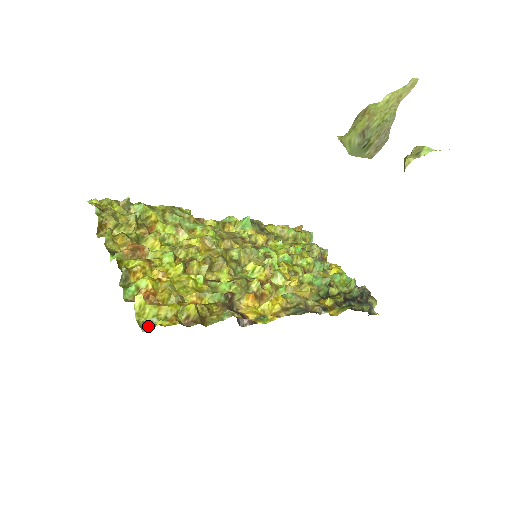
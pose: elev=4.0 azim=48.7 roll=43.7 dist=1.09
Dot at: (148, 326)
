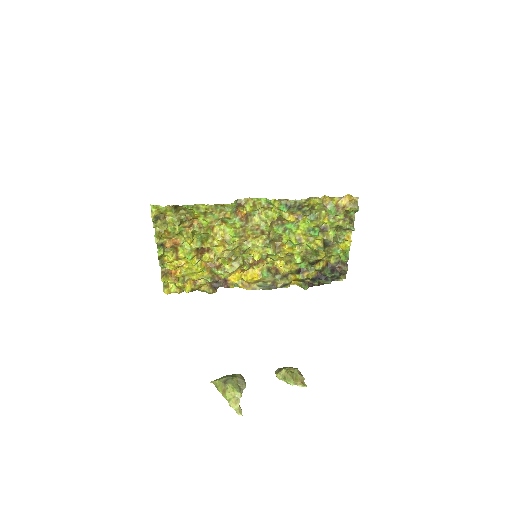
Dot at: (168, 285)
